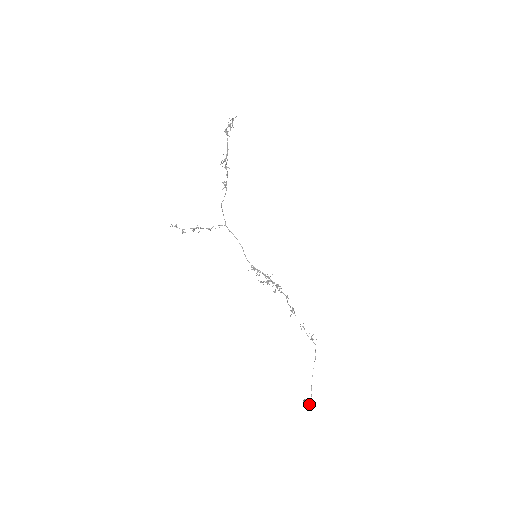
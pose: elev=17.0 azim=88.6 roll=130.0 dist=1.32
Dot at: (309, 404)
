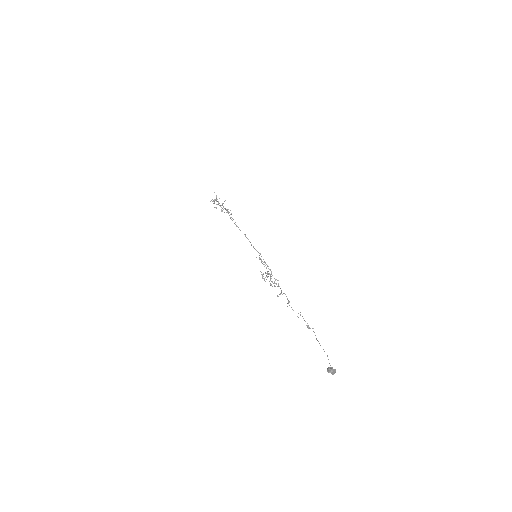
Dot at: (335, 369)
